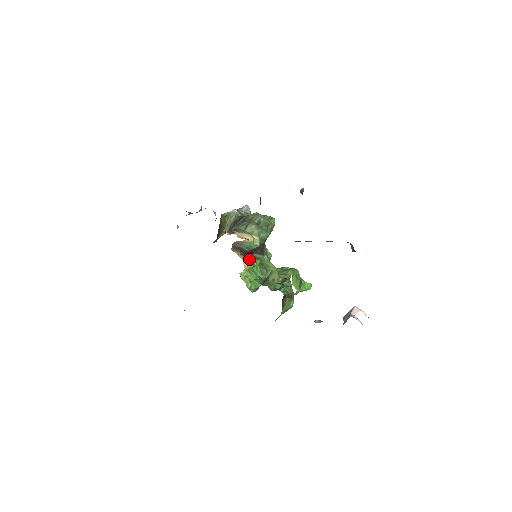
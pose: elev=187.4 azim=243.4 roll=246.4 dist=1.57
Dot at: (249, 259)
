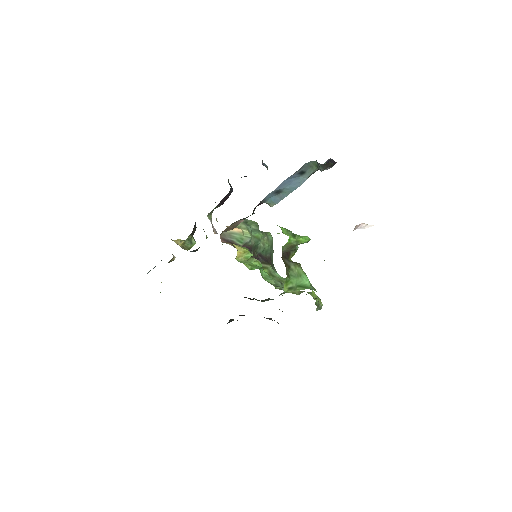
Dot at: (242, 247)
